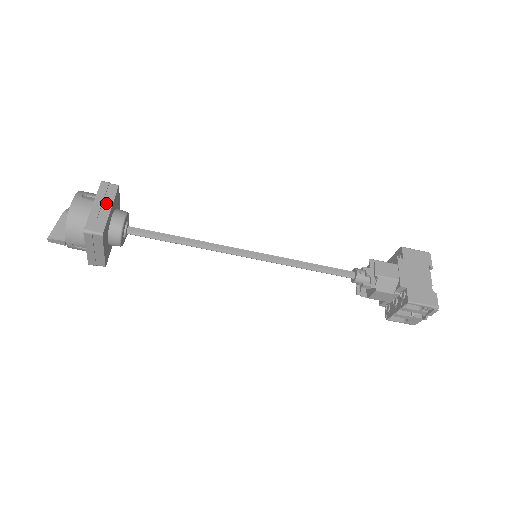
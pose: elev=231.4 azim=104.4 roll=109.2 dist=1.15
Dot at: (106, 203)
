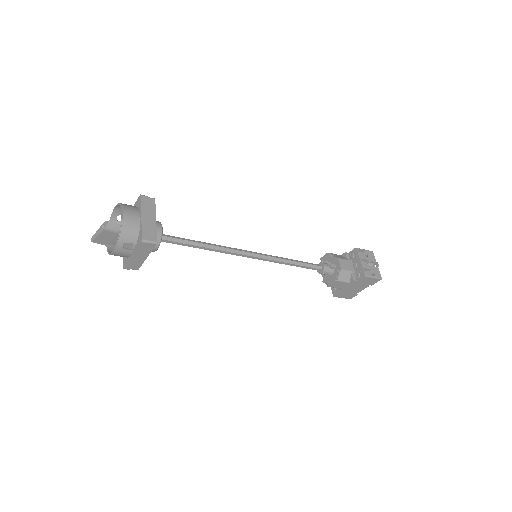
Dot at: (143, 255)
